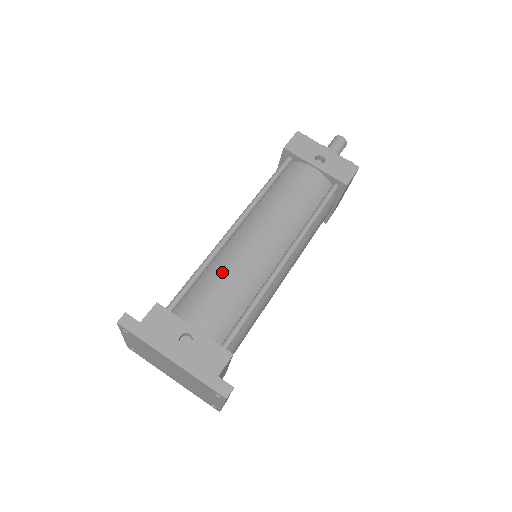
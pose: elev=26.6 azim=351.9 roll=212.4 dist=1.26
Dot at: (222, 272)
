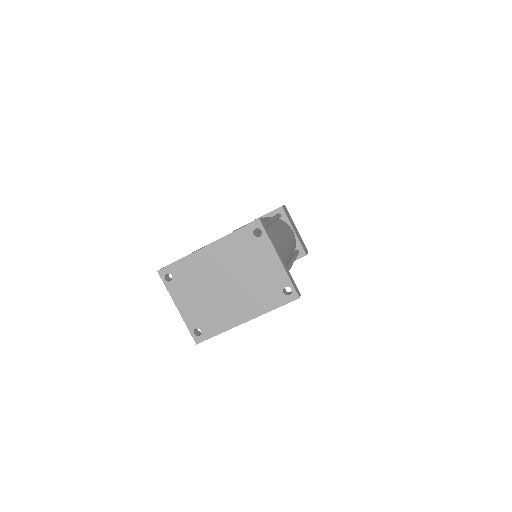
Dot at: occluded
